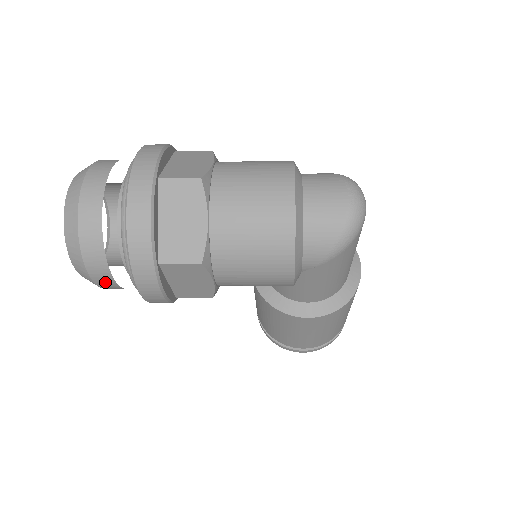
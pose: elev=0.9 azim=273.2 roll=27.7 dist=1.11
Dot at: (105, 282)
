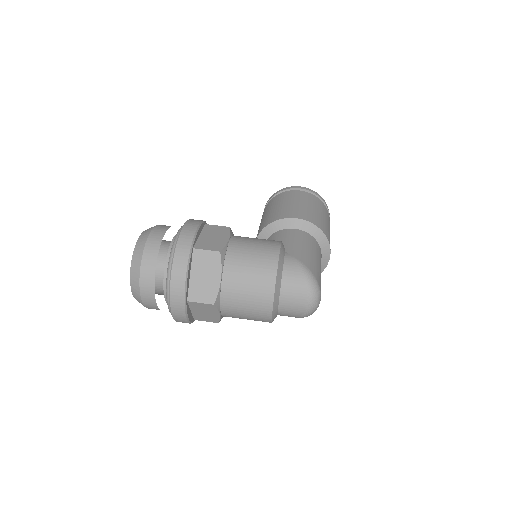
Dot at: occluded
